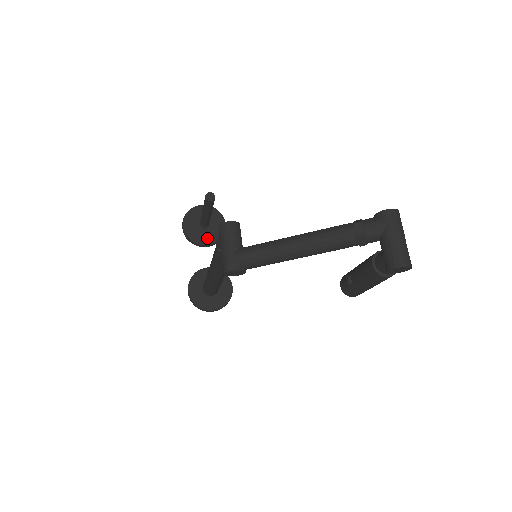
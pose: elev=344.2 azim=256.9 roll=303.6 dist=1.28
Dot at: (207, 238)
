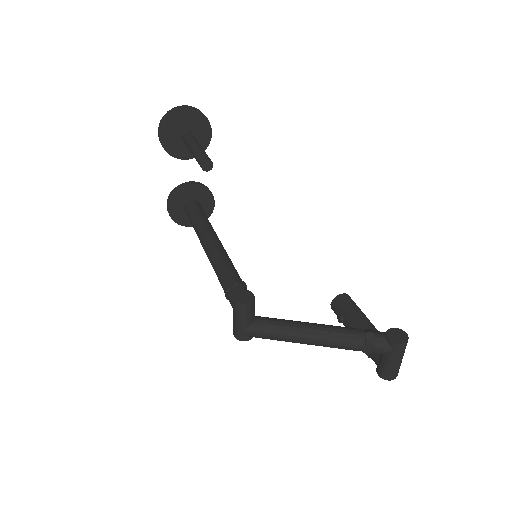
Dot at: (189, 151)
